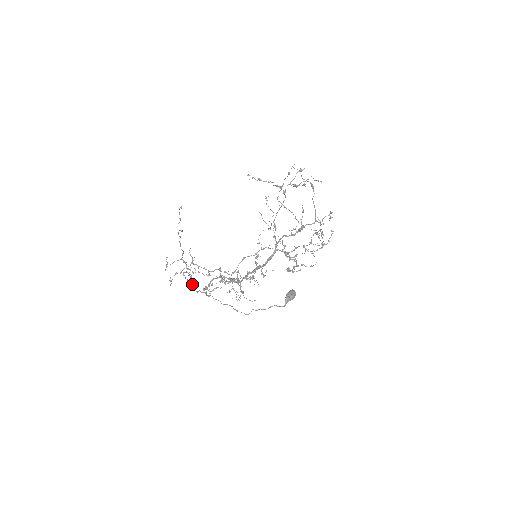
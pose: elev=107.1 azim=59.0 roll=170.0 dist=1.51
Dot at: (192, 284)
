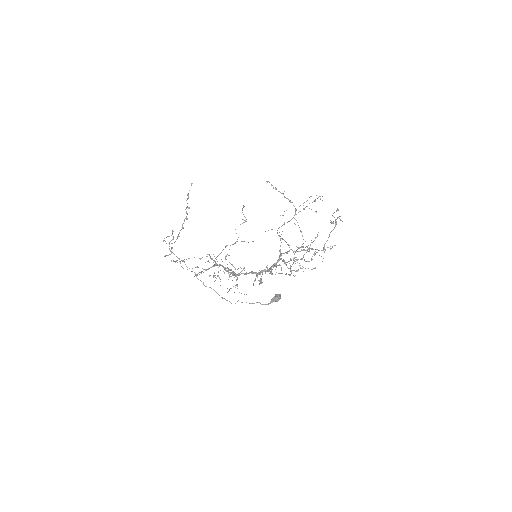
Dot at: occluded
